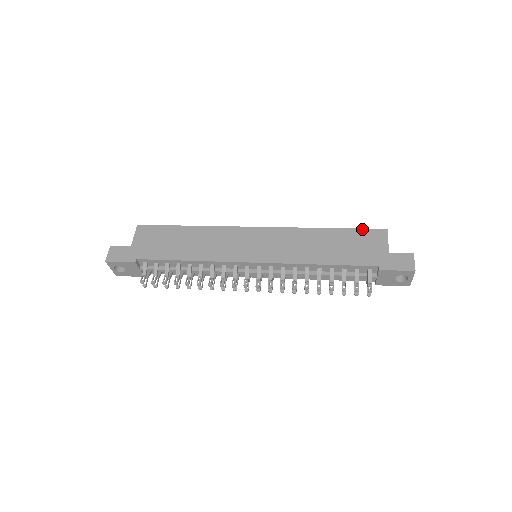
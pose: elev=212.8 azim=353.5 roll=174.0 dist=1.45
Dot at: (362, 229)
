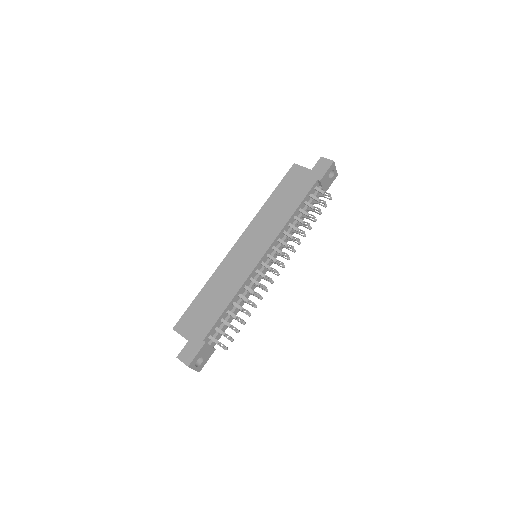
Dot at: (284, 177)
